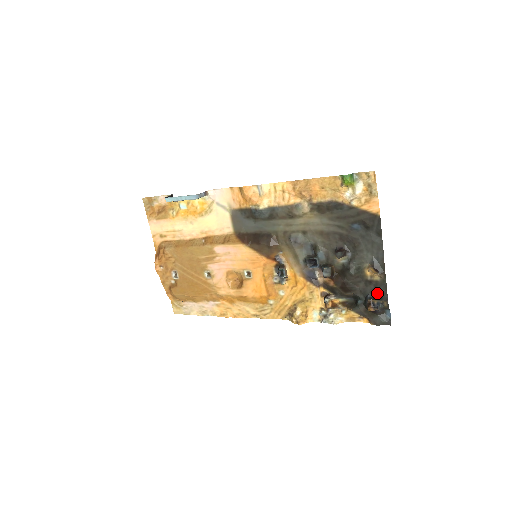
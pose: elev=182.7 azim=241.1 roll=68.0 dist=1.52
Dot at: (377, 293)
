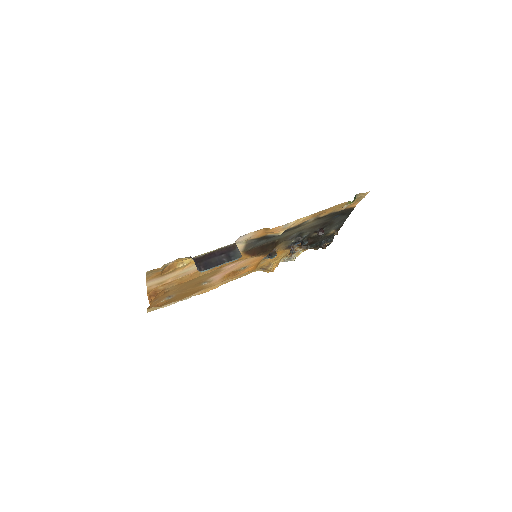
Dot at: (329, 238)
